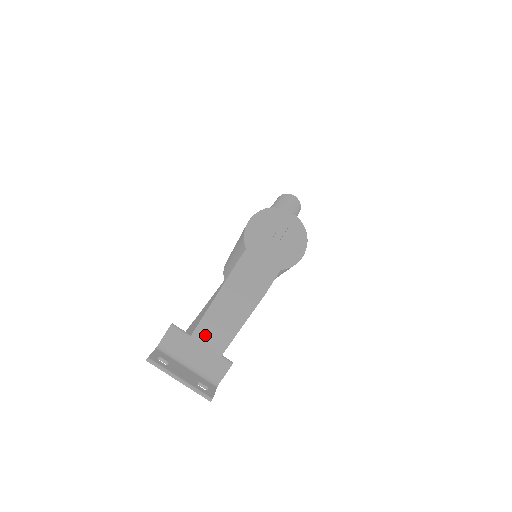
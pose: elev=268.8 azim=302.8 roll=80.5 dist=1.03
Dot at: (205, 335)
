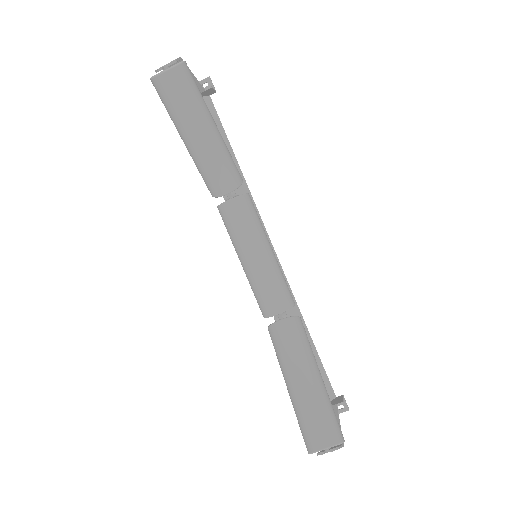
Dot at: occluded
